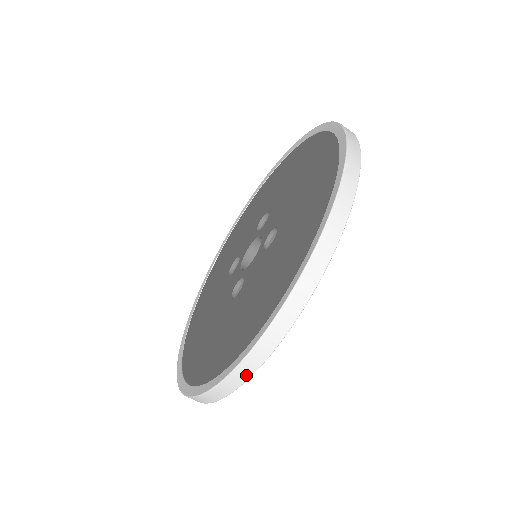
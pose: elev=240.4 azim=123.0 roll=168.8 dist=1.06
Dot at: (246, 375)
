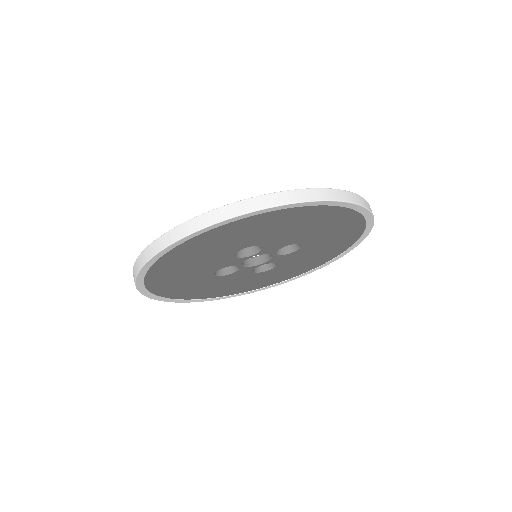
Dot at: (288, 200)
